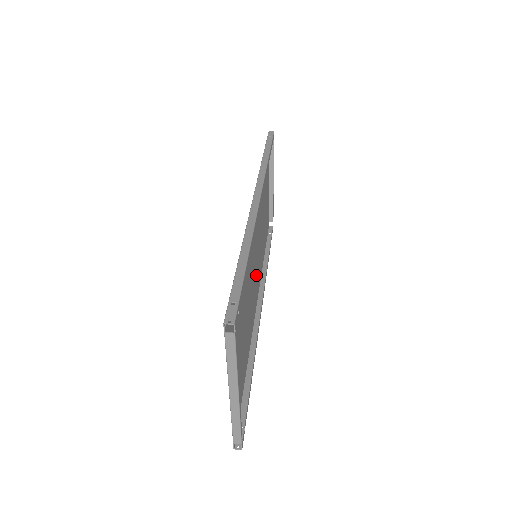
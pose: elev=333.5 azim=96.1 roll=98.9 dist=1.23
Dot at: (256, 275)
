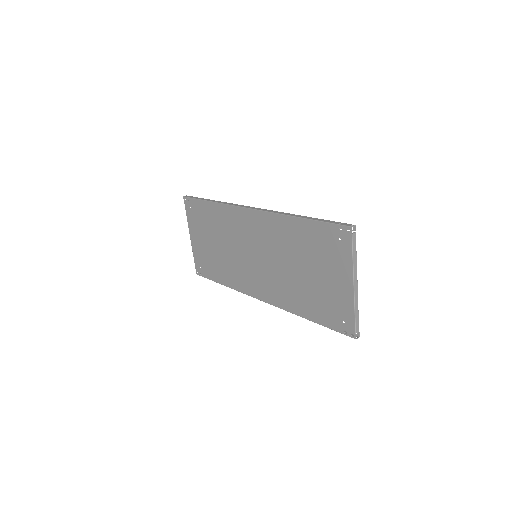
Dot at: (255, 275)
